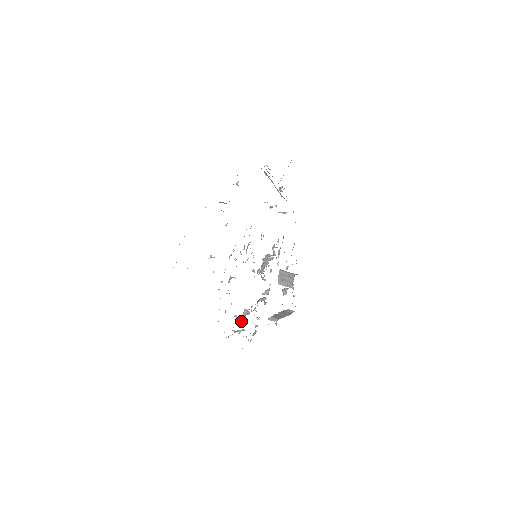
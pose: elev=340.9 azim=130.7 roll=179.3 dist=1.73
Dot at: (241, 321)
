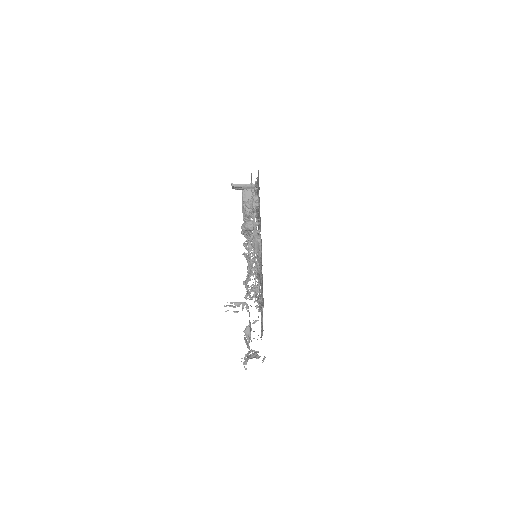
Dot at: occluded
